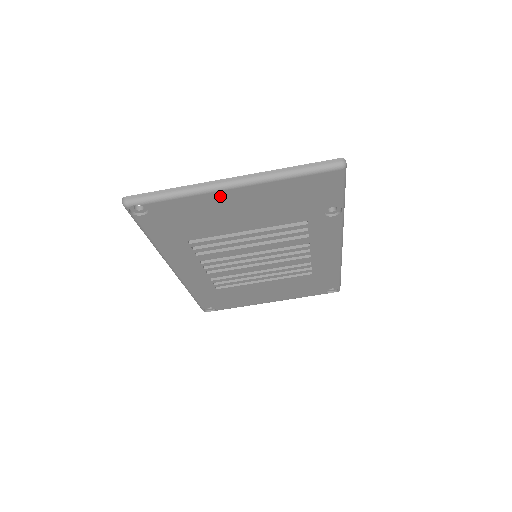
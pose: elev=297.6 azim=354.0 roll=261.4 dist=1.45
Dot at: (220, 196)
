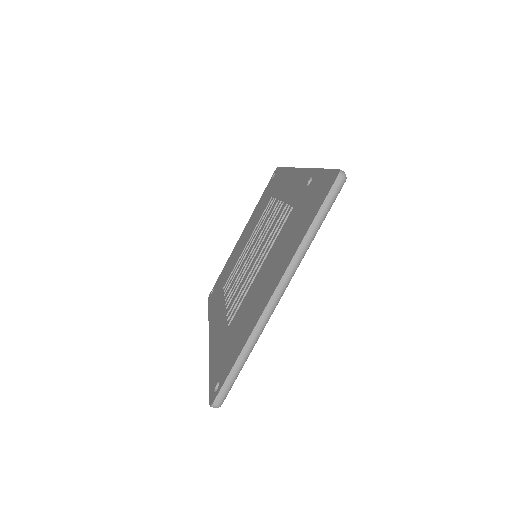
Dot at: occluded
